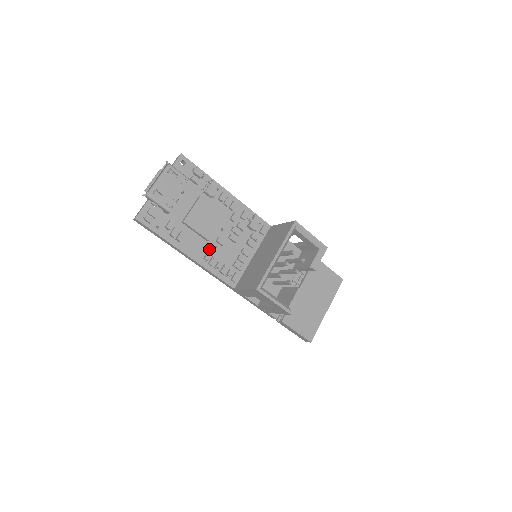
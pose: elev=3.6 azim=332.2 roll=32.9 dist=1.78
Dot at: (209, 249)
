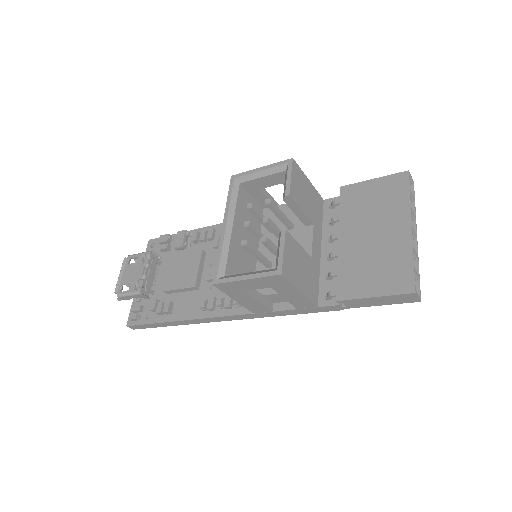
Dot at: (205, 295)
